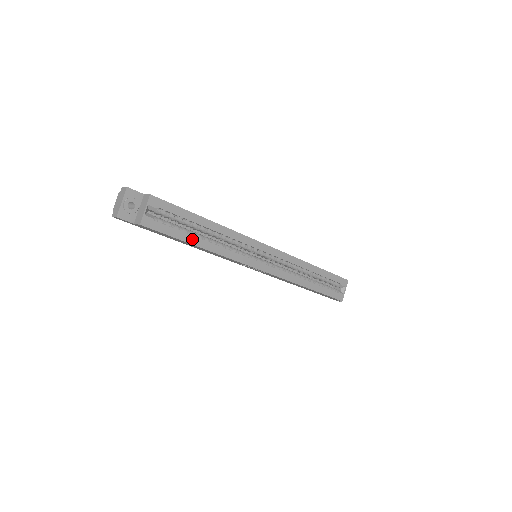
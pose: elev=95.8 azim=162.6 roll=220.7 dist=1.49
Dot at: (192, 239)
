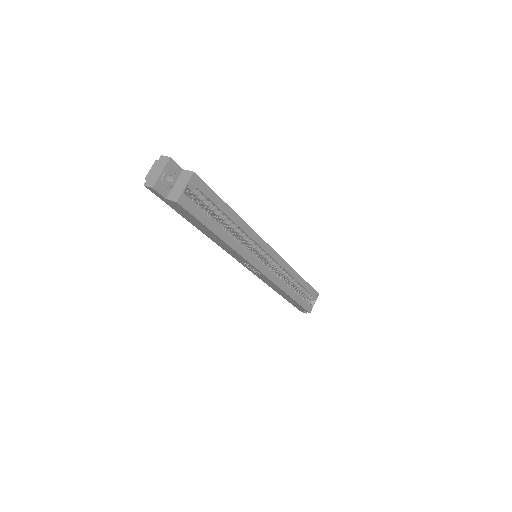
Dot at: (216, 228)
